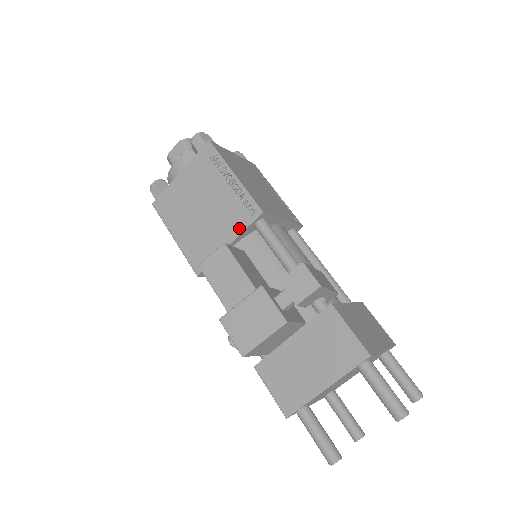
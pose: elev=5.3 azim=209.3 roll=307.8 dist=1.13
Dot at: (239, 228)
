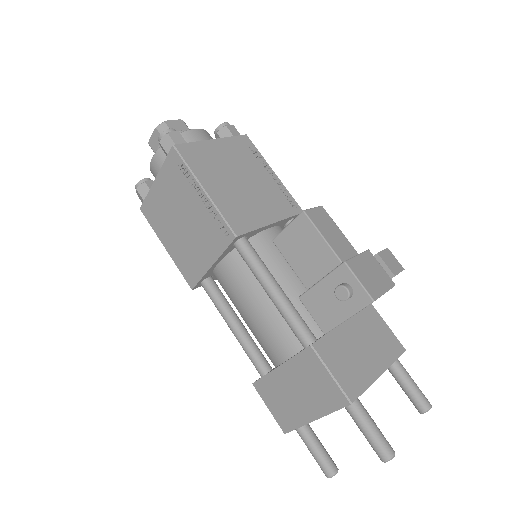
Dot at: (283, 214)
